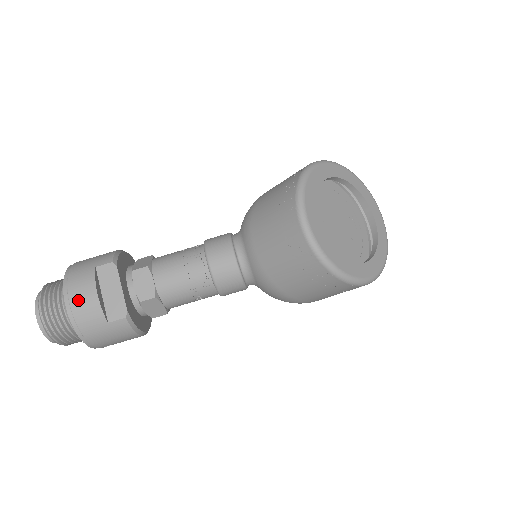
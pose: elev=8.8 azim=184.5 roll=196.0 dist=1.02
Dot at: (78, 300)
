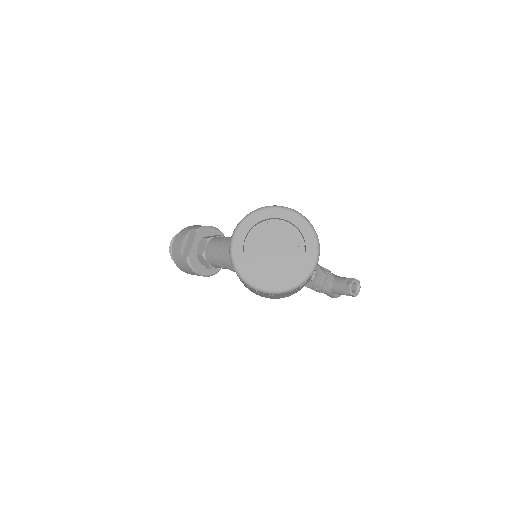
Dot at: (176, 242)
